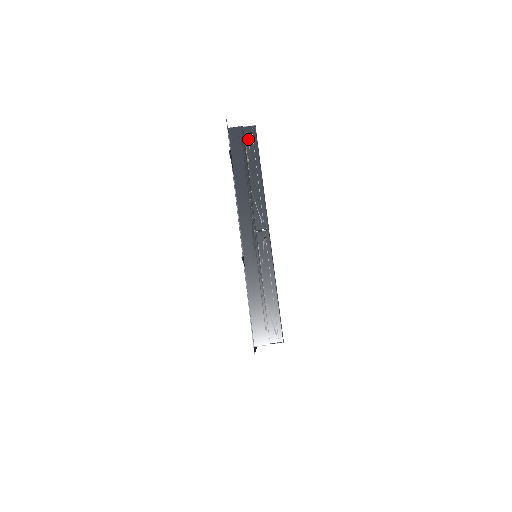
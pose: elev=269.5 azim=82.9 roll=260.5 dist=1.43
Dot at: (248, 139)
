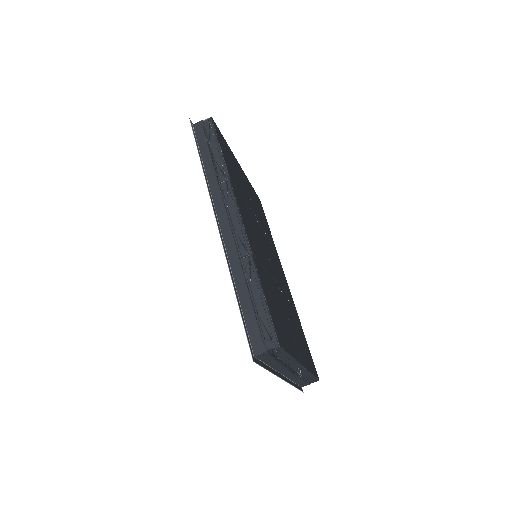
Dot at: (275, 353)
